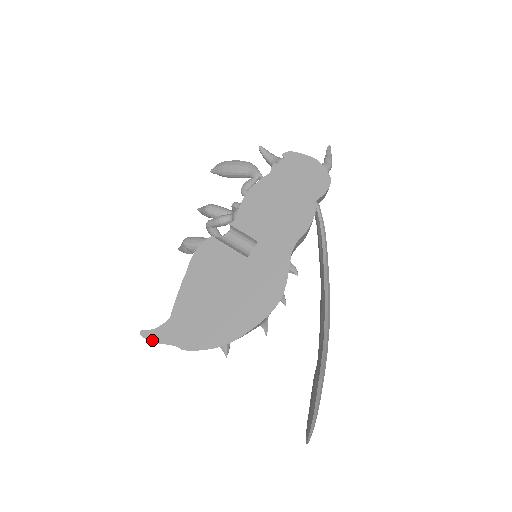
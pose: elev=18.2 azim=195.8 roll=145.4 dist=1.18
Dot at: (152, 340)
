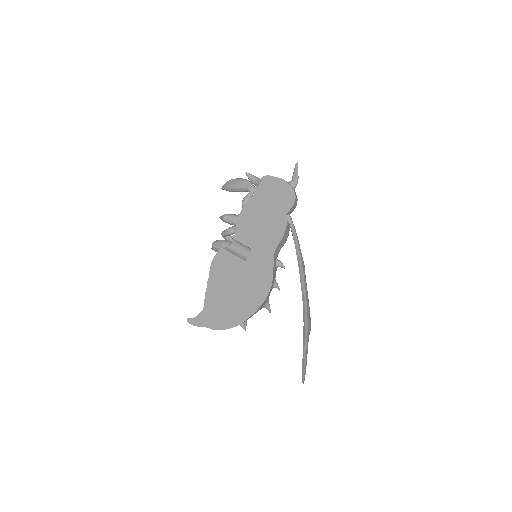
Dot at: (195, 325)
